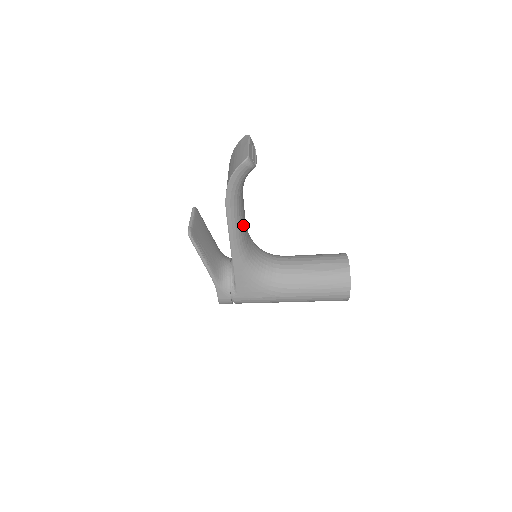
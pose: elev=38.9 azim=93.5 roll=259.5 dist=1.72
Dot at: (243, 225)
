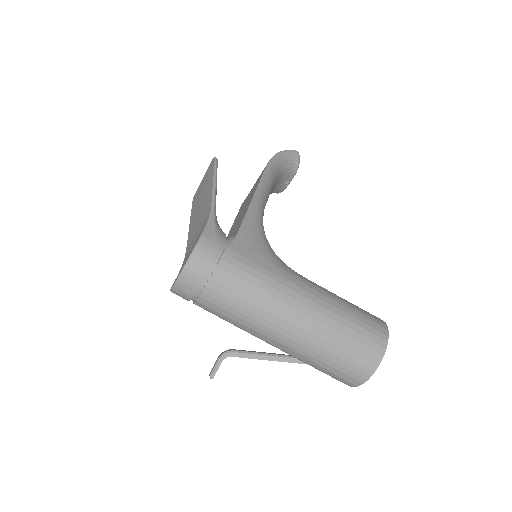
Dot at: (266, 202)
